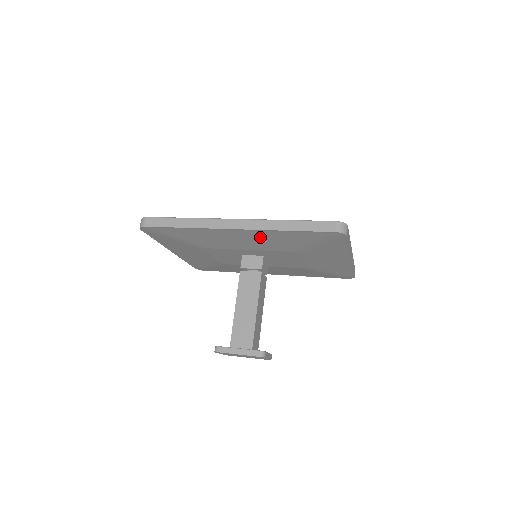
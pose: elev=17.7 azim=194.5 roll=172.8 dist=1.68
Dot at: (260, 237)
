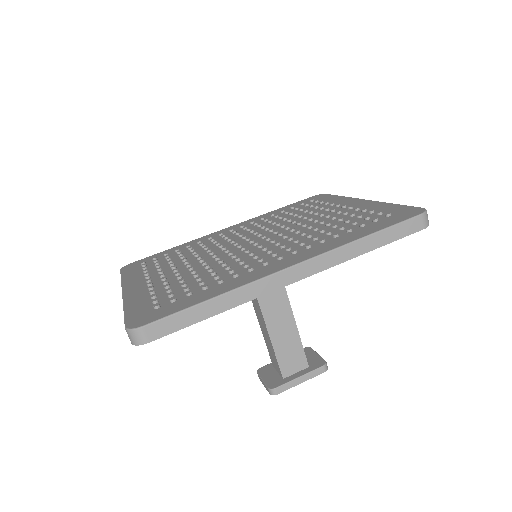
Dot at: occluded
